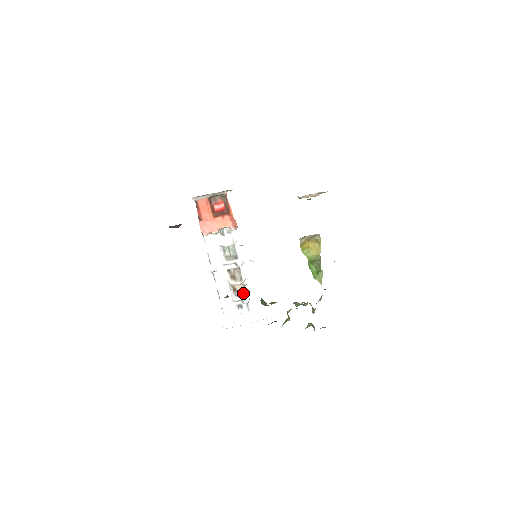
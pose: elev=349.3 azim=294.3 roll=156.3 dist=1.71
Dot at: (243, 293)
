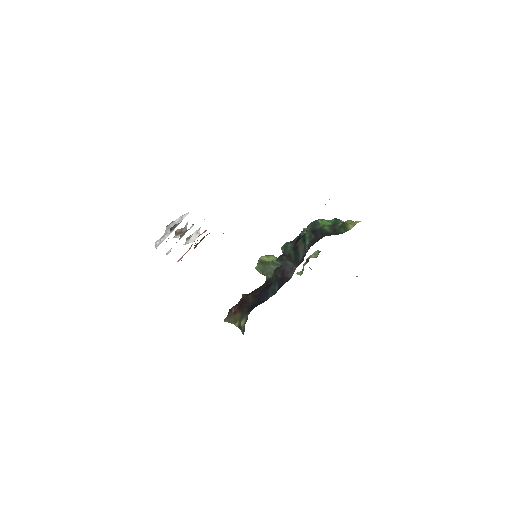
Dot at: (177, 224)
